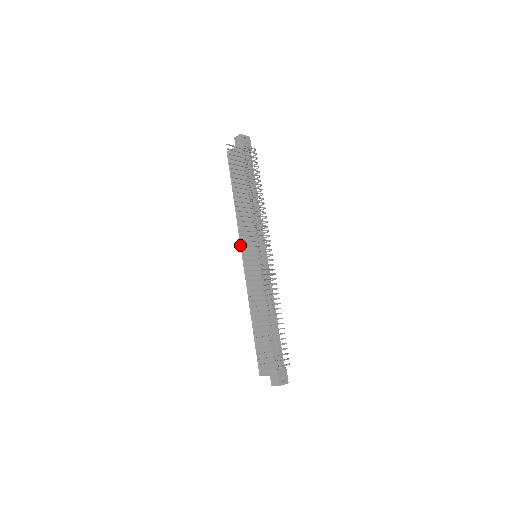
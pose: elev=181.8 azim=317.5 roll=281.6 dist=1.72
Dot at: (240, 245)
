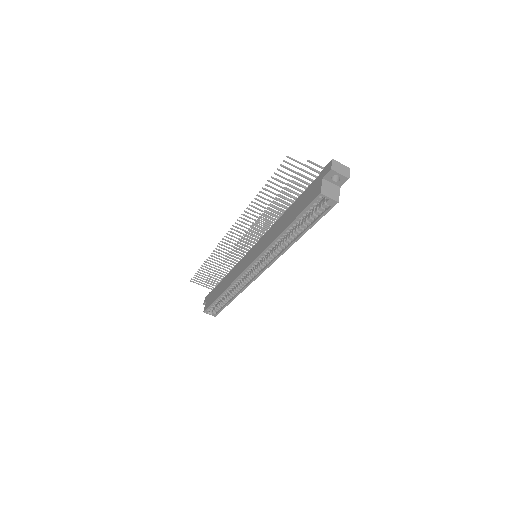
Dot at: (240, 274)
